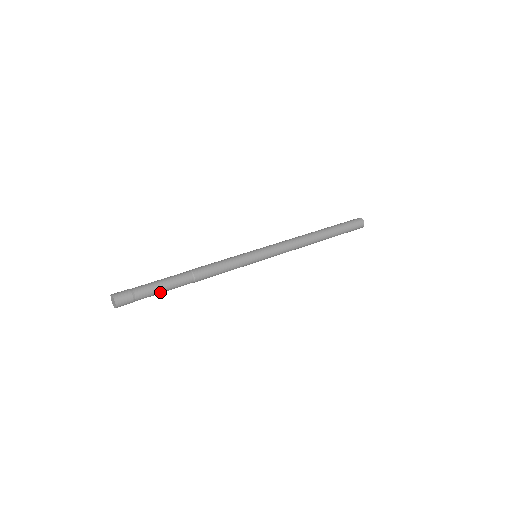
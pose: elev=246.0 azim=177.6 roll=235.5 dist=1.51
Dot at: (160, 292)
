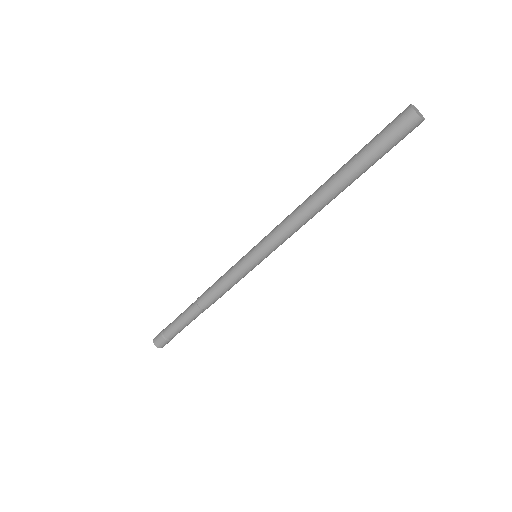
Dot at: (182, 327)
